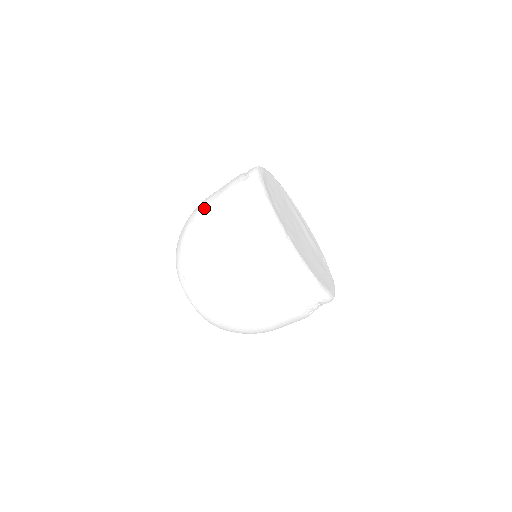
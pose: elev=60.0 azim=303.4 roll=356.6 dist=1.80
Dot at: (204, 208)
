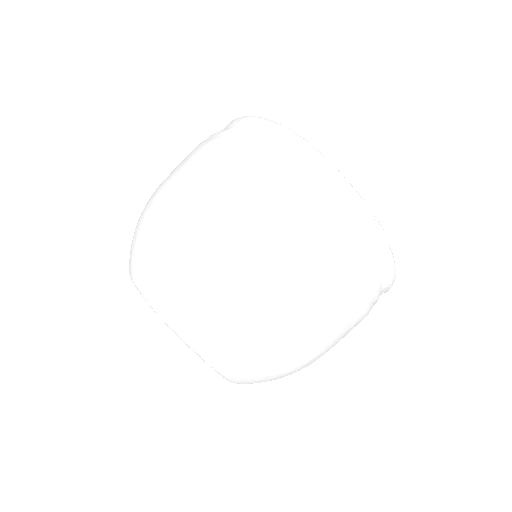
Dot at: occluded
